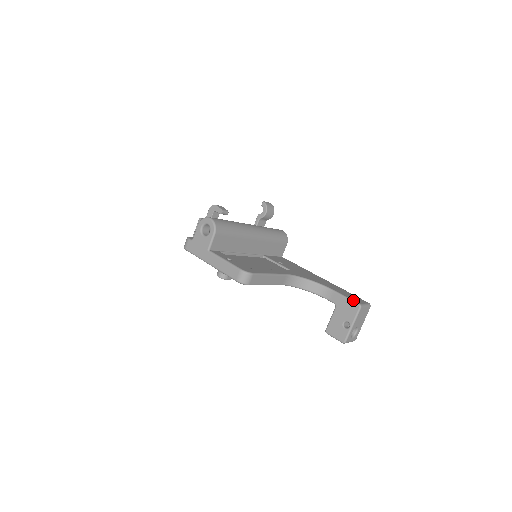
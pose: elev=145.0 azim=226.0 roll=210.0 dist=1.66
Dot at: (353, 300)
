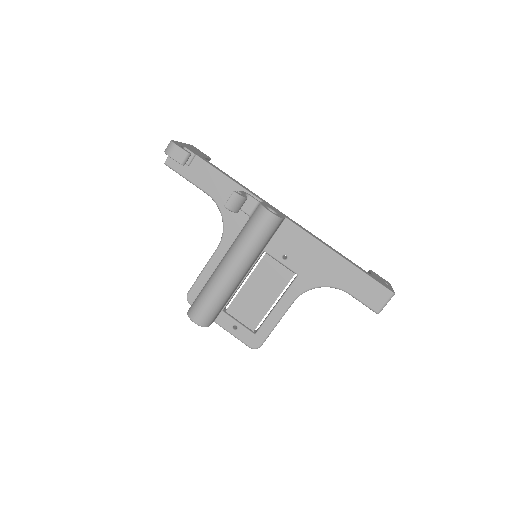
Dot at: (370, 308)
